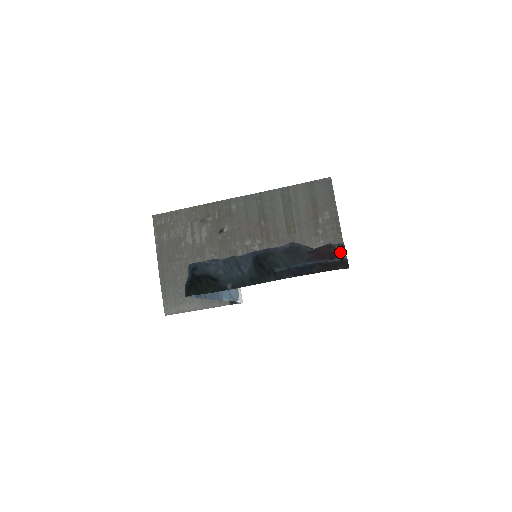
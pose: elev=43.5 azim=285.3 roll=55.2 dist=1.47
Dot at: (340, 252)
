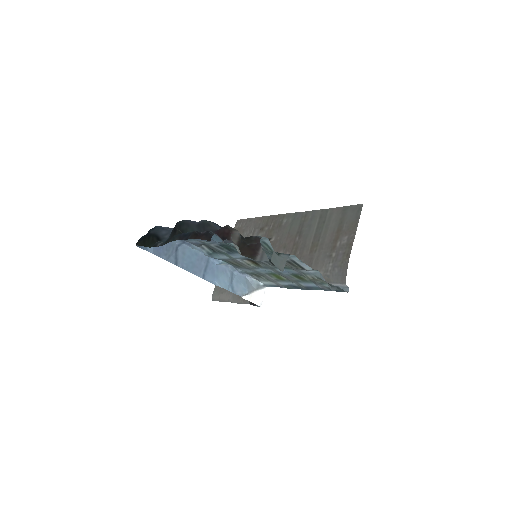
Dot at: (254, 243)
